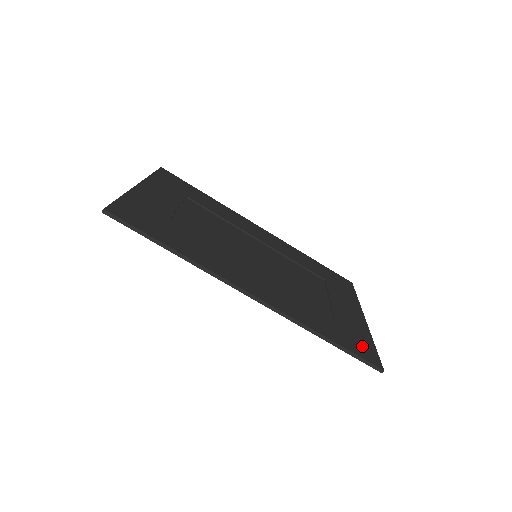
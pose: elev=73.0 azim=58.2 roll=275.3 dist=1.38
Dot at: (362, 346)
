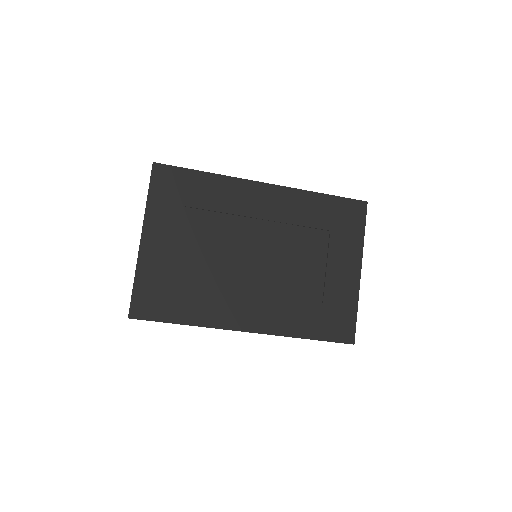
Dot at: (342, 325)
